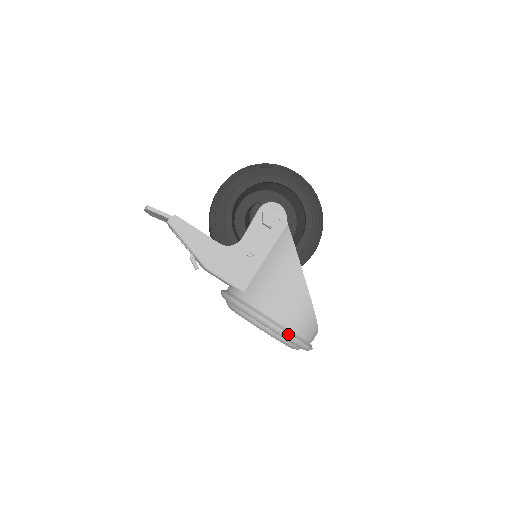
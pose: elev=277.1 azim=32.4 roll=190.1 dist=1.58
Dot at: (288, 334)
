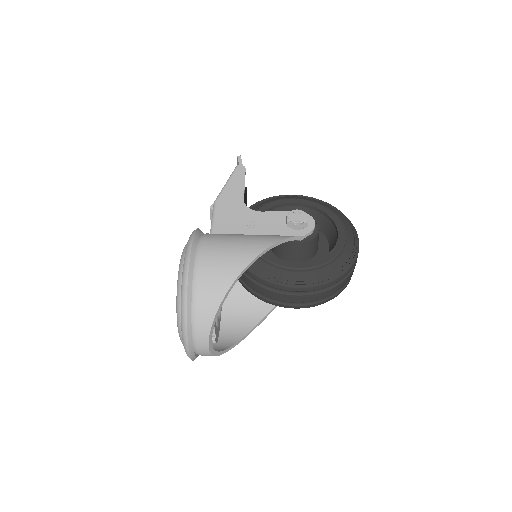
Dot at: (189, 264)
